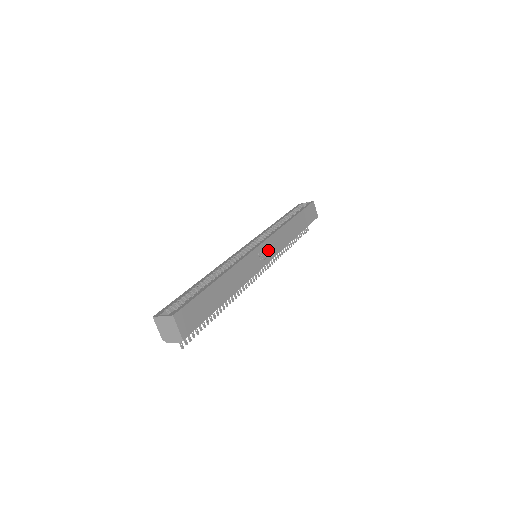
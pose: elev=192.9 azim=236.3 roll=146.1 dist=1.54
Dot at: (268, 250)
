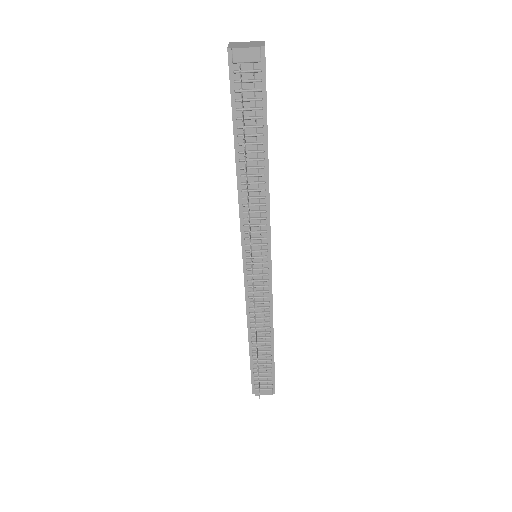
Dot at: occluded
